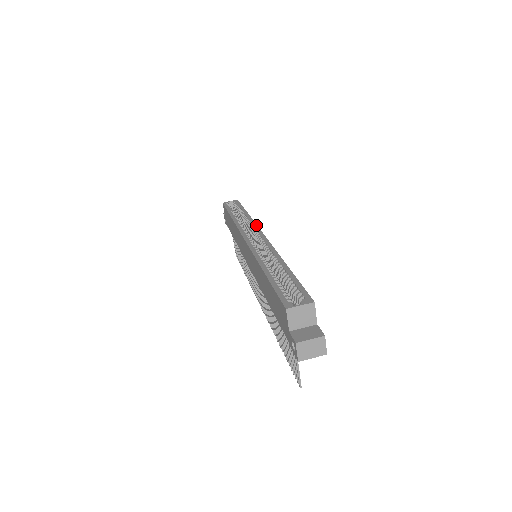
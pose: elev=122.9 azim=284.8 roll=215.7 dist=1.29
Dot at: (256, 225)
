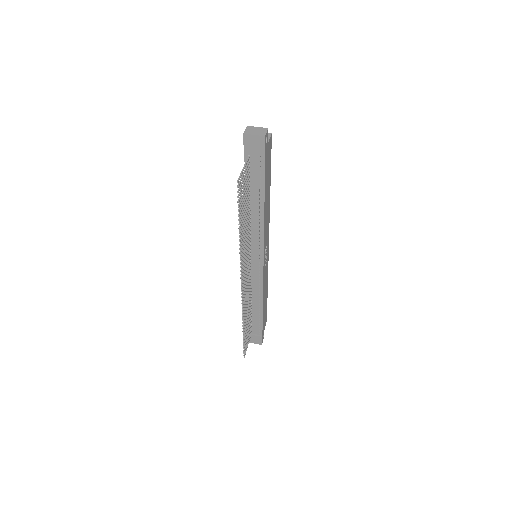
Dot at: occluded
